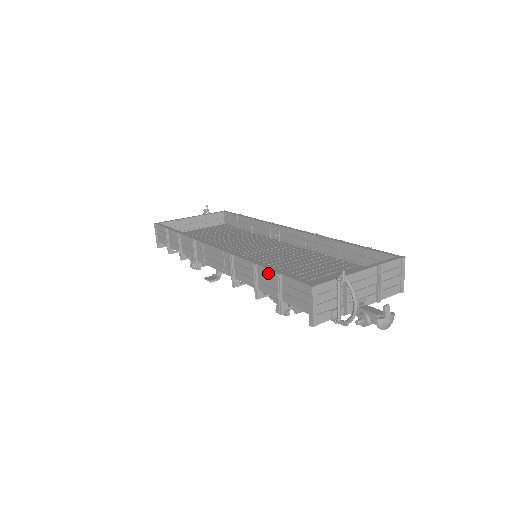
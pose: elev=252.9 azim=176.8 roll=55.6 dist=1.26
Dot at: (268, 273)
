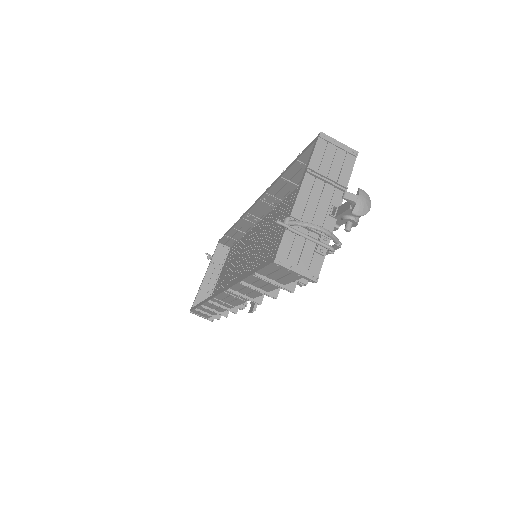
Dot at: (252, 279)
